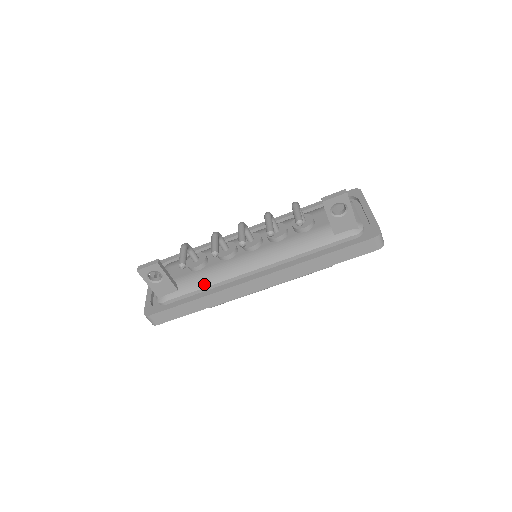
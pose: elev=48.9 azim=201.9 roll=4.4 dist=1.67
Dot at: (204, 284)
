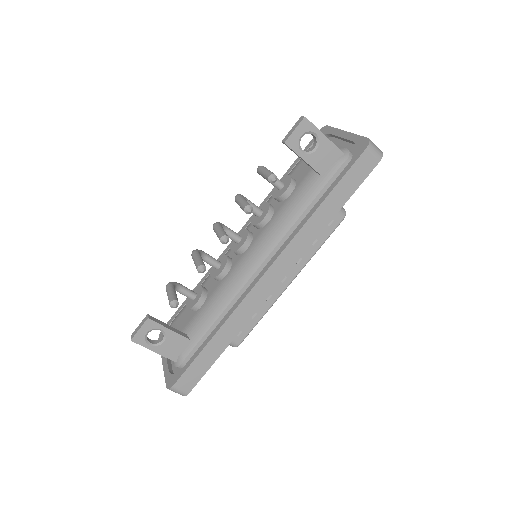
Dot at: (214, 316)
